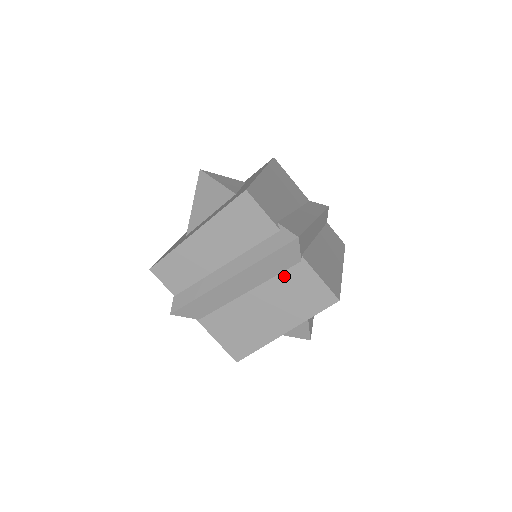
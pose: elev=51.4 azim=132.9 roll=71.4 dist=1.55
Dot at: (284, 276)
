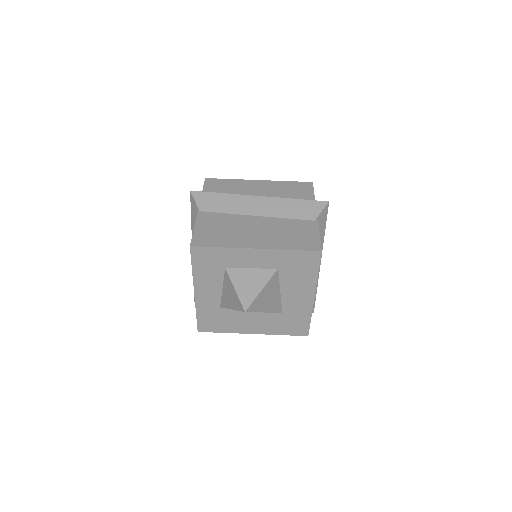
Dot at: (294, 221)
